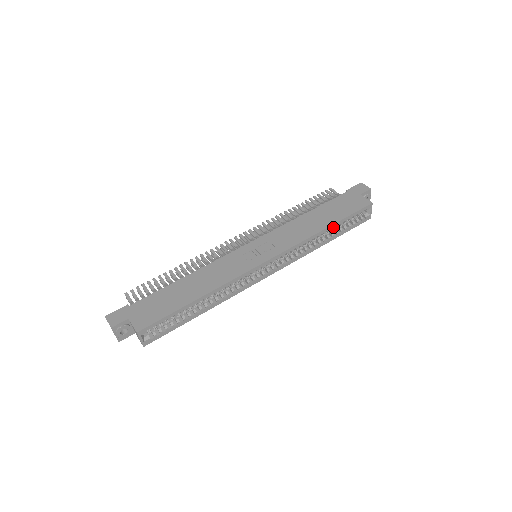
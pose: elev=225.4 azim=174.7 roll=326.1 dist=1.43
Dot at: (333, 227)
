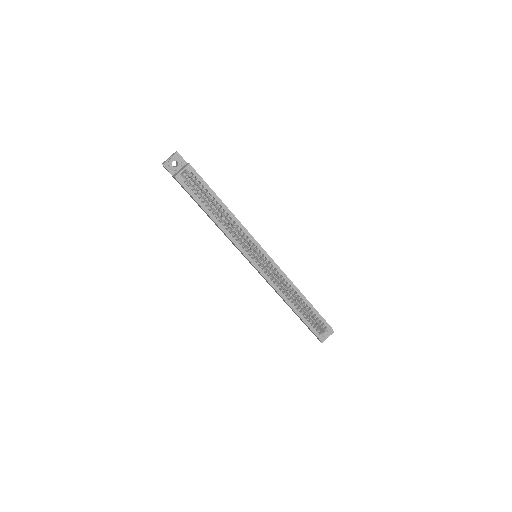
Dot at: (306, 303)
